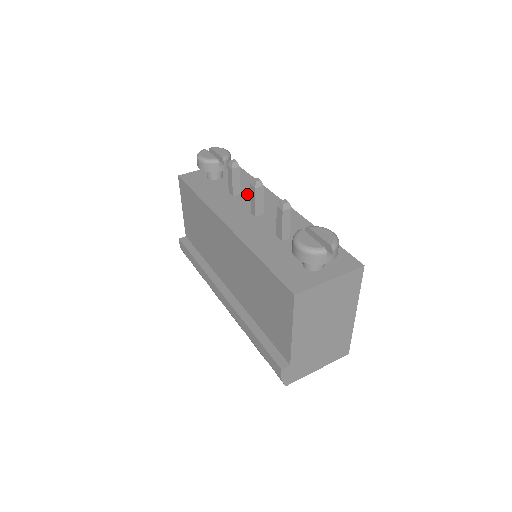
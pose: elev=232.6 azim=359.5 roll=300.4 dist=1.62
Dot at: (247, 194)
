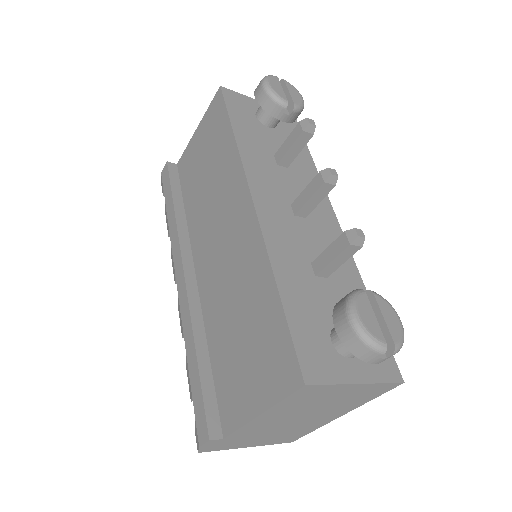
Dot at: (296, 173)
